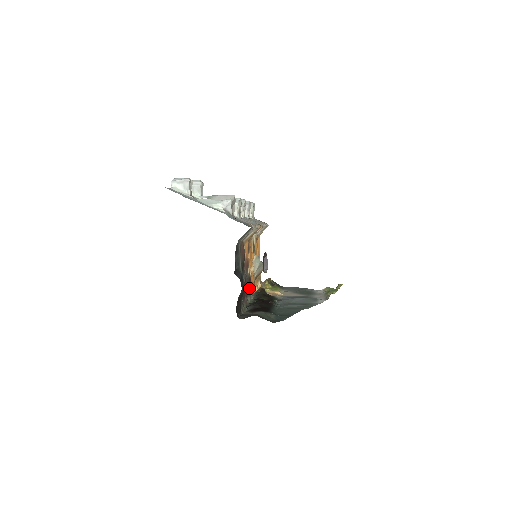
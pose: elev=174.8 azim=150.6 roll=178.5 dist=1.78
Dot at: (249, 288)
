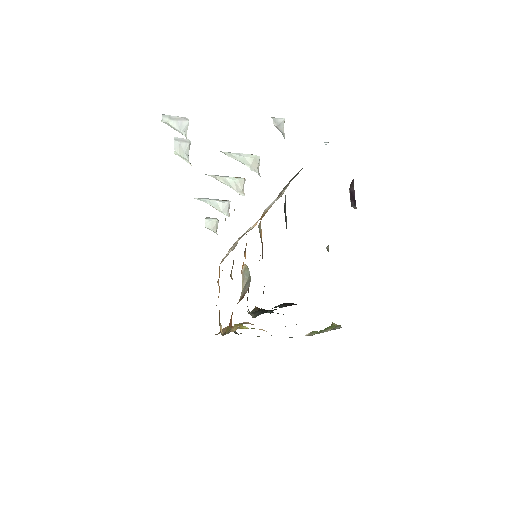
Dot at: occluded
